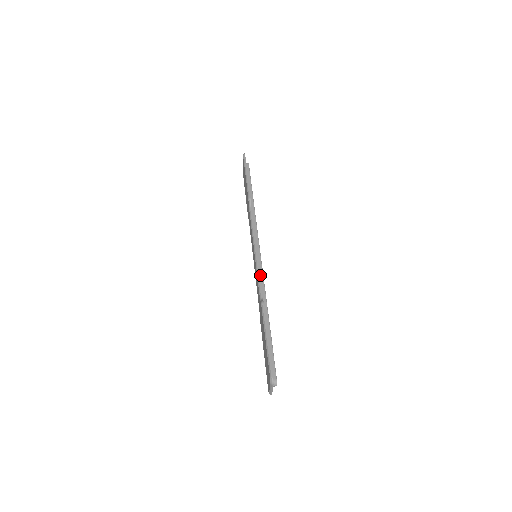
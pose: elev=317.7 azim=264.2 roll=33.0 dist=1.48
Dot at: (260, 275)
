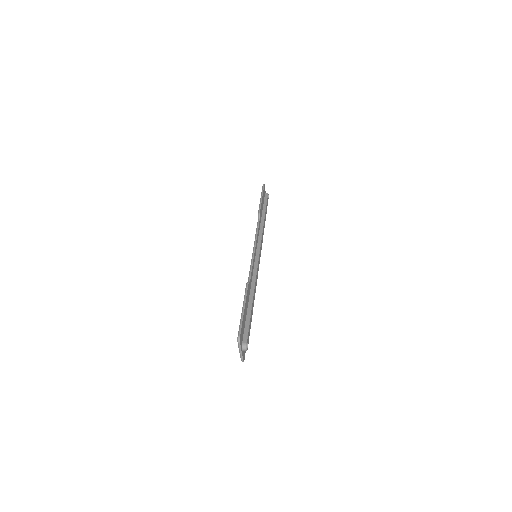
Dot at: (254, 268)
